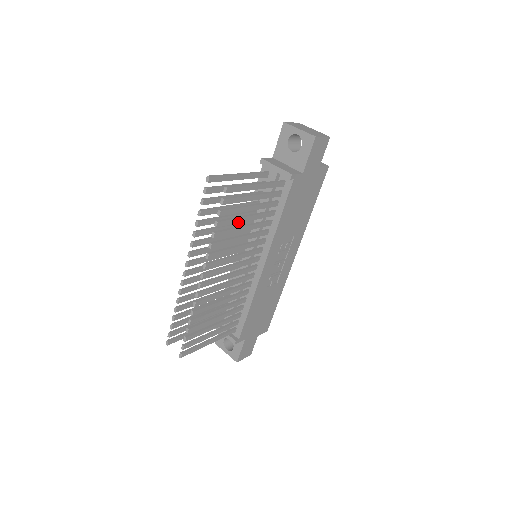
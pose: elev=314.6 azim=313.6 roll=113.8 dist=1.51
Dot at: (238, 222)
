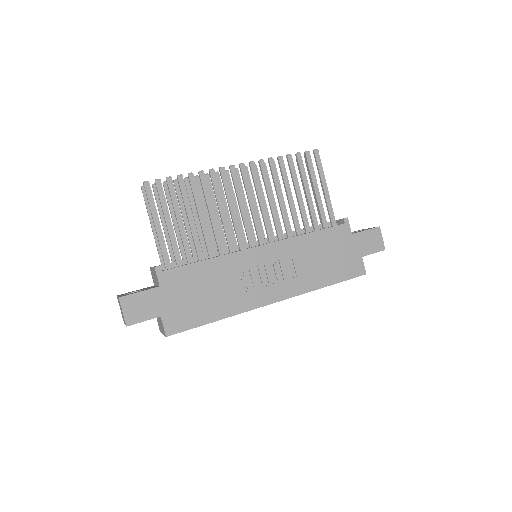
Dot at: (294, 182)
